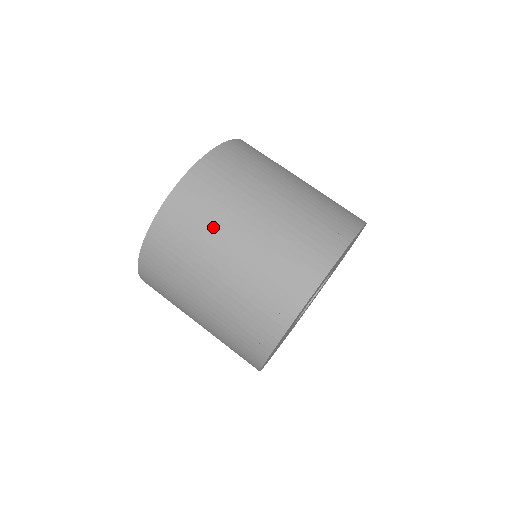
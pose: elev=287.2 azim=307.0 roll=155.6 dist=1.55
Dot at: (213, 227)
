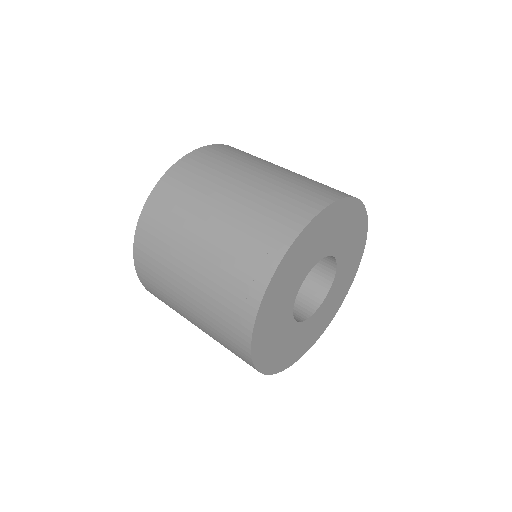
Dot at: (180, 226)
